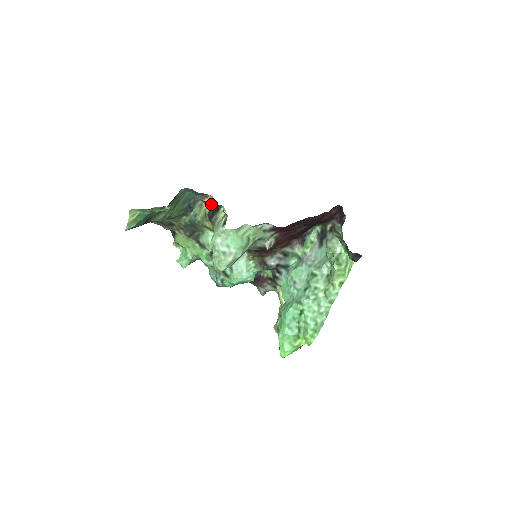
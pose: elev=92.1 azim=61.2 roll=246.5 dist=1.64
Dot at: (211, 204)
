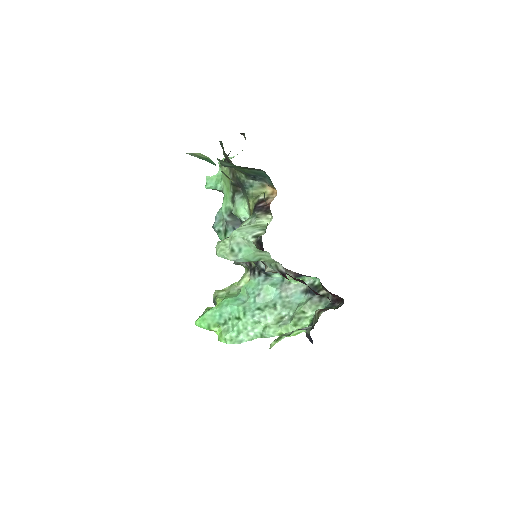
Dot at: occluded
